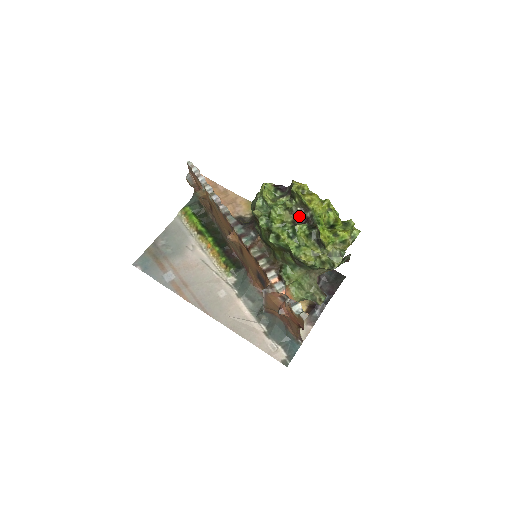
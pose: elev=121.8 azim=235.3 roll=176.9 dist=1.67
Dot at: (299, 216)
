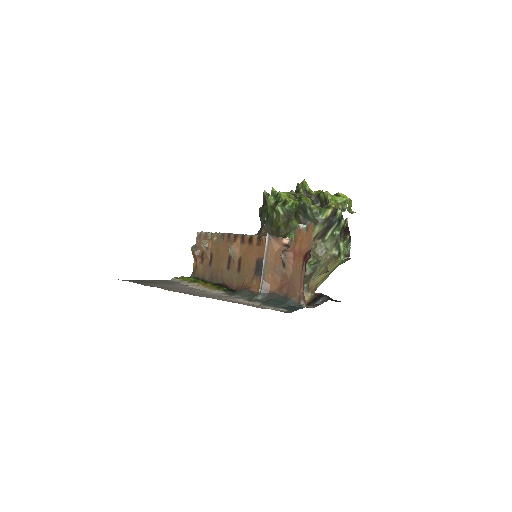
Dot at: occluded
